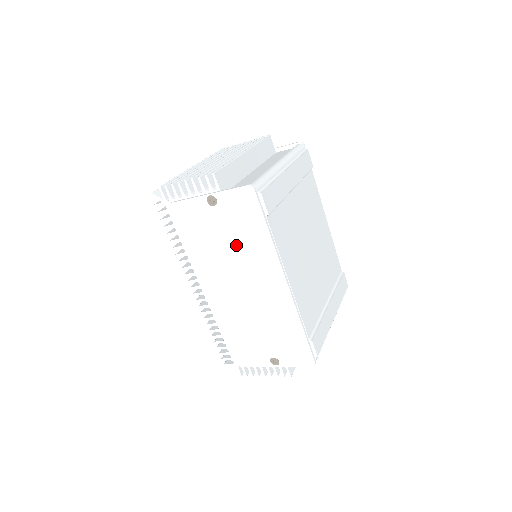
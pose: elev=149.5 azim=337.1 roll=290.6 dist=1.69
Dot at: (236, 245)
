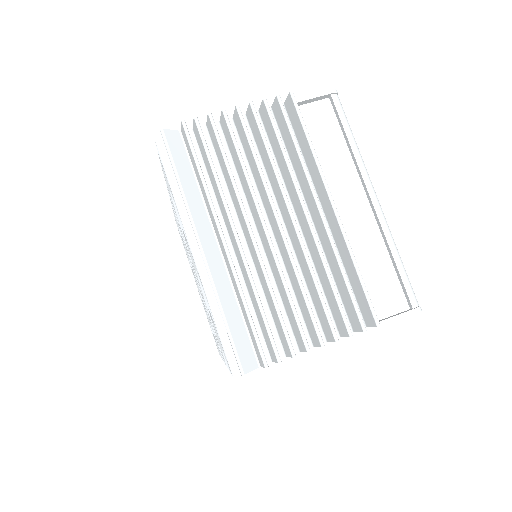
Dot at: occluded
